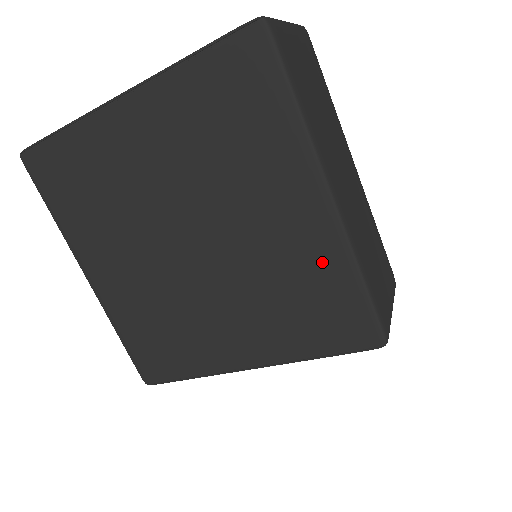
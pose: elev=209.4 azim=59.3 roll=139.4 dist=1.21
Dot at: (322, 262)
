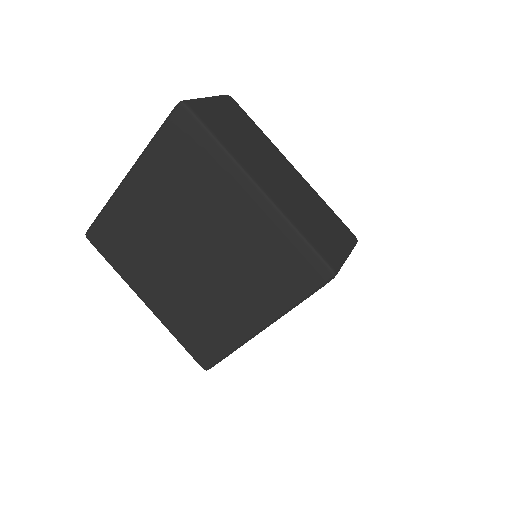
Dot at: (271, 233)
